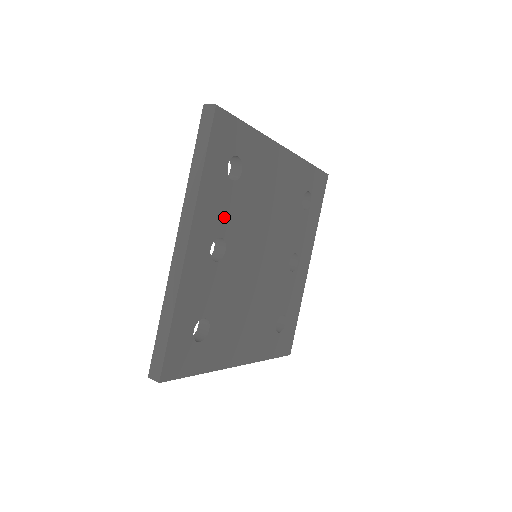
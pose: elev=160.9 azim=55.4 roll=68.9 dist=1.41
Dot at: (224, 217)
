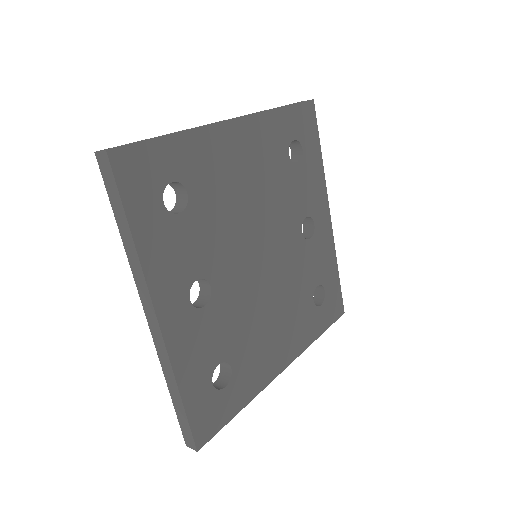
Dot at: (190, 257)
